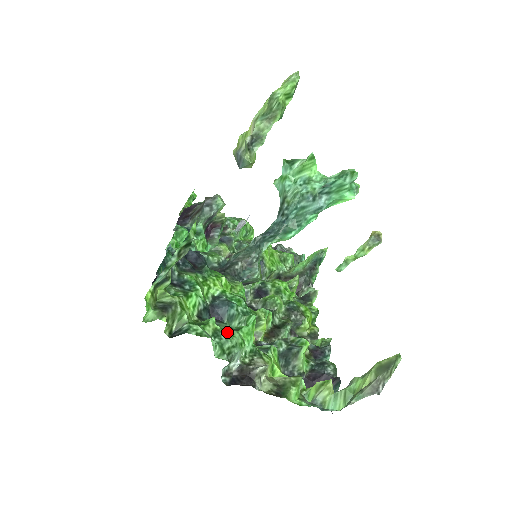
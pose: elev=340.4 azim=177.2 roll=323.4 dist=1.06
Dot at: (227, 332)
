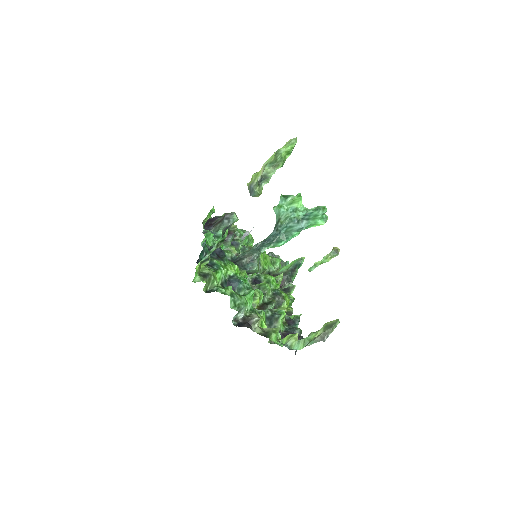
Dot at: (238, 295)
